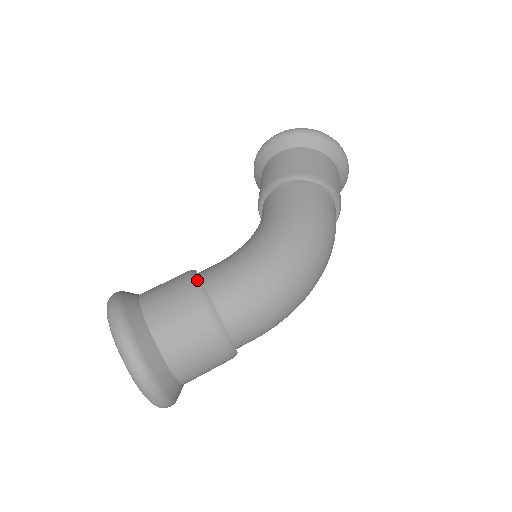
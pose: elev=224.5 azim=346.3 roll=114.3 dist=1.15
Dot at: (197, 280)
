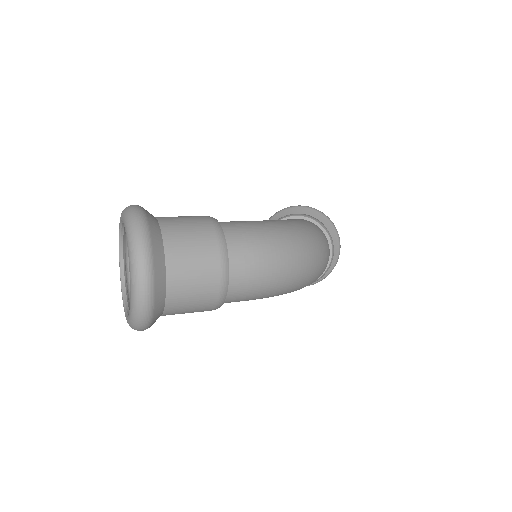
Dot at: occluded
